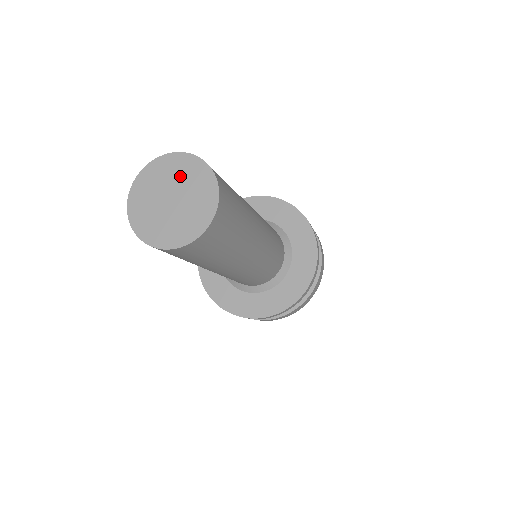
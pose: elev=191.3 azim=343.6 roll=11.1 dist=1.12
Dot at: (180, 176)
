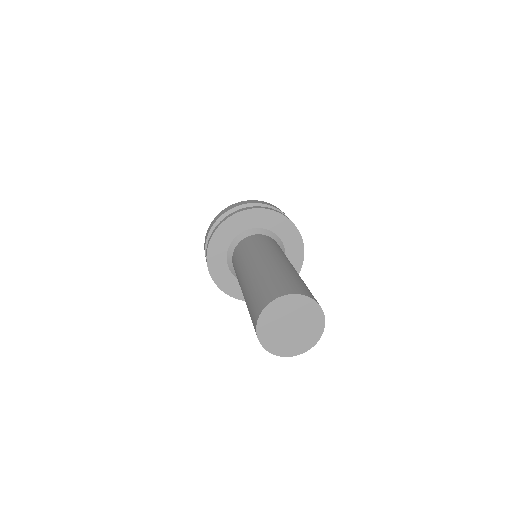
Dot at: (308, 320)
